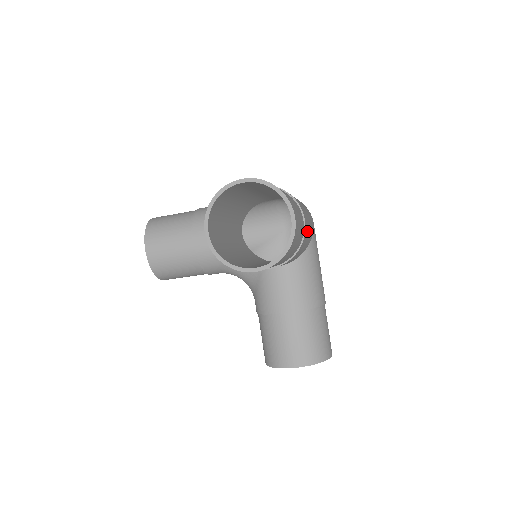
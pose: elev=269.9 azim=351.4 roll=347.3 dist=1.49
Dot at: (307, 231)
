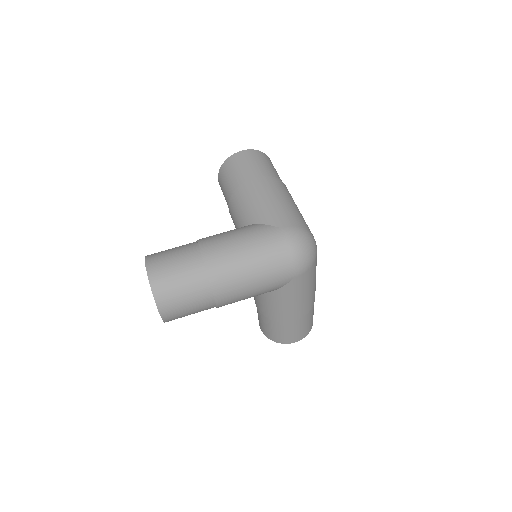
Dot at: (233, 300)
